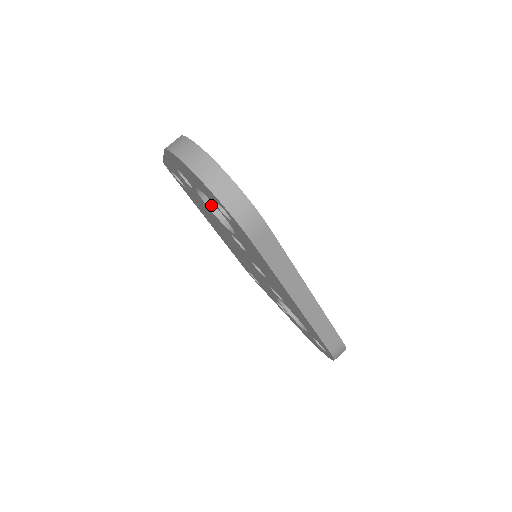
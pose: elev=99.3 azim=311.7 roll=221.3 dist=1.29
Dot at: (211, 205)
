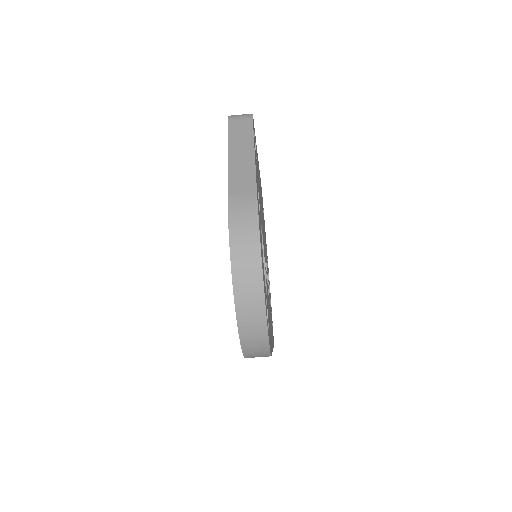
Dot at: occluded
